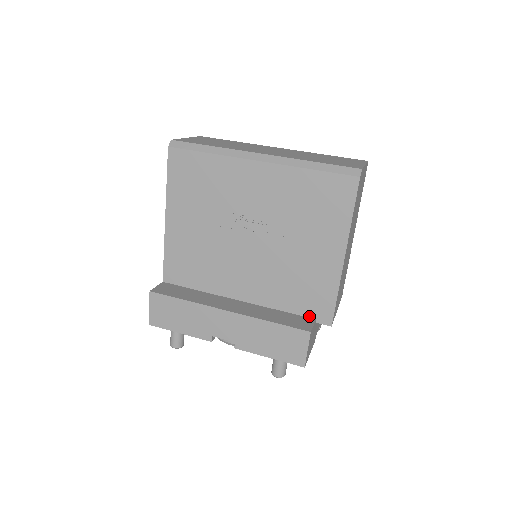
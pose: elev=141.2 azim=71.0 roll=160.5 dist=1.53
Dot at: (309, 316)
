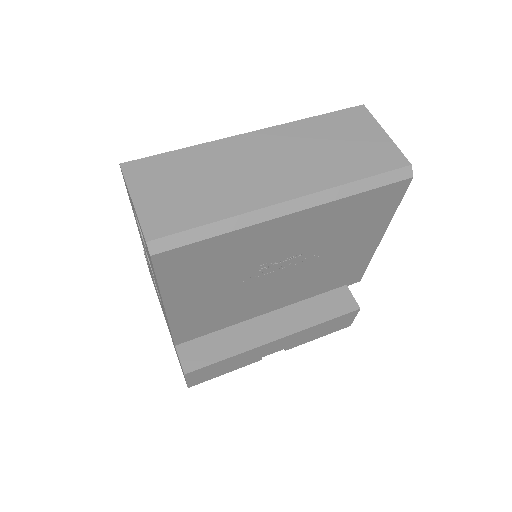
Dot at: (340, 286)
